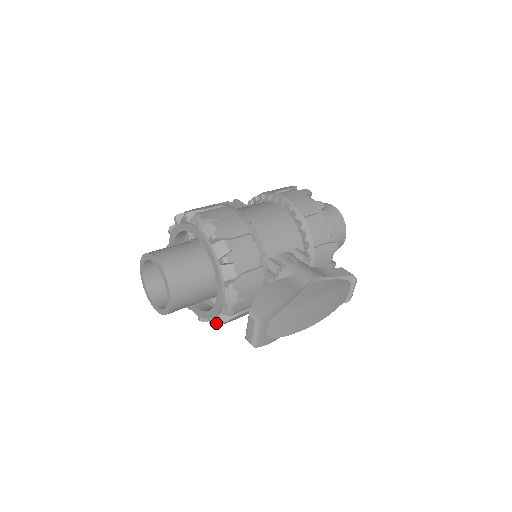
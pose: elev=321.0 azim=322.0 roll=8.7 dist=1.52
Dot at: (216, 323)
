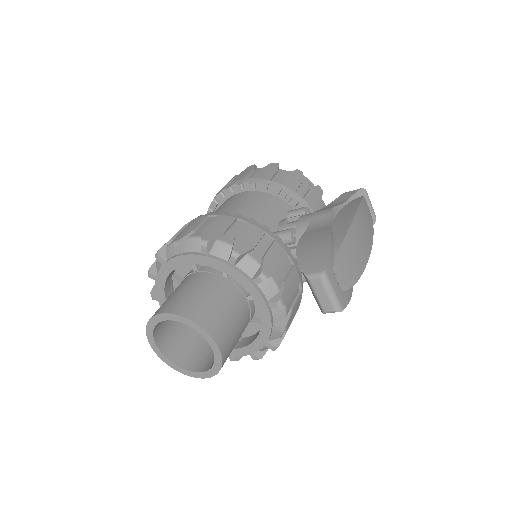
Dot at: (276, 342)
